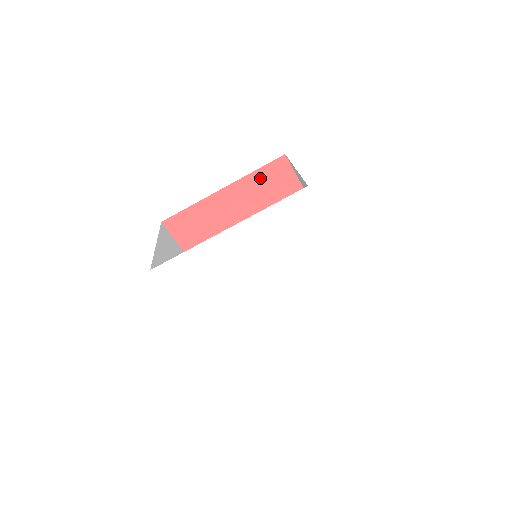
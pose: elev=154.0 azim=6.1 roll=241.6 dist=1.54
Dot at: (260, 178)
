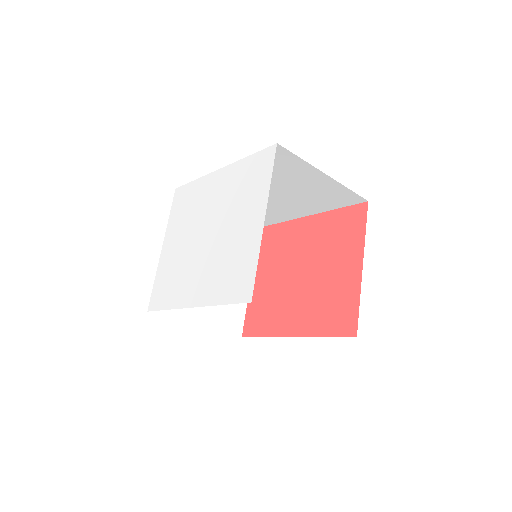
Dot at: (337, 218)
